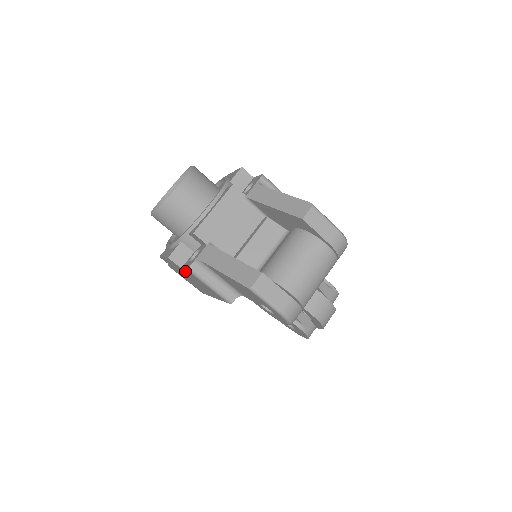
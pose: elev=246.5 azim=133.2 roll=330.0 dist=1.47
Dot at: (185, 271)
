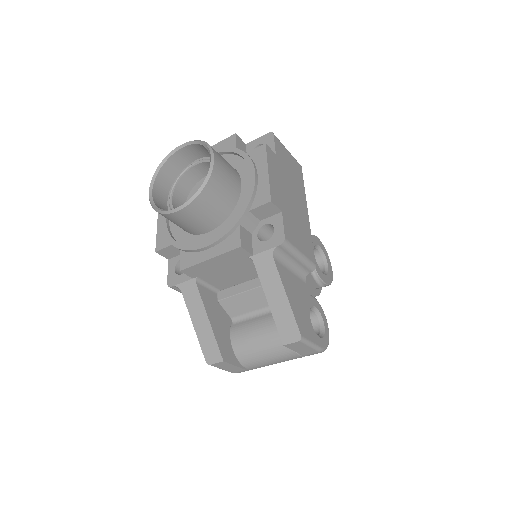
Dot at: occluded
